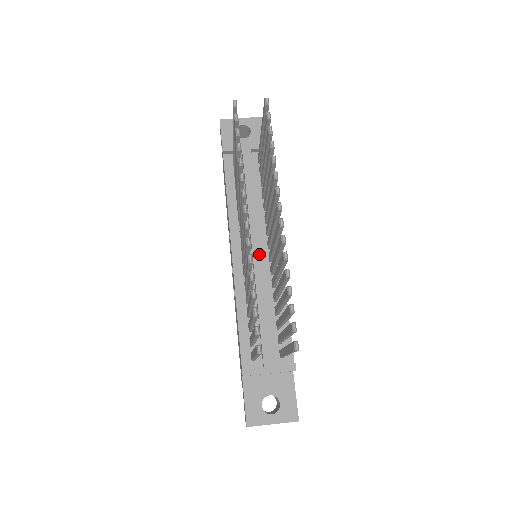
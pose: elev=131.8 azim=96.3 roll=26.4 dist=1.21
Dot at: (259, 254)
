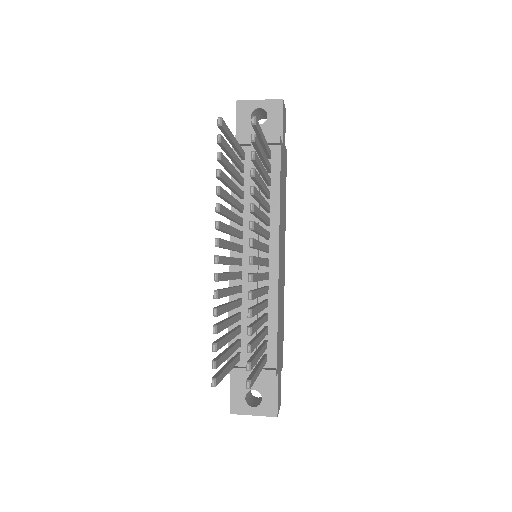
Dot at: occluded
